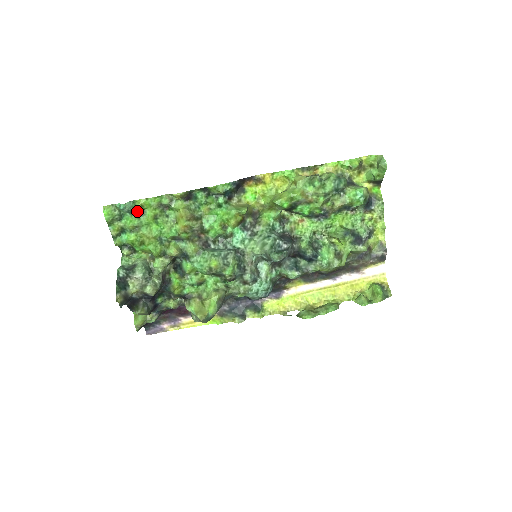
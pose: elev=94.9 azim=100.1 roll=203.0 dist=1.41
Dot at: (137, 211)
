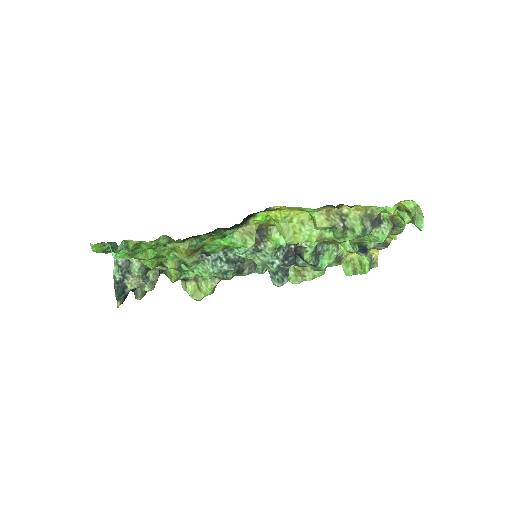
Dot at: (131, 250)
